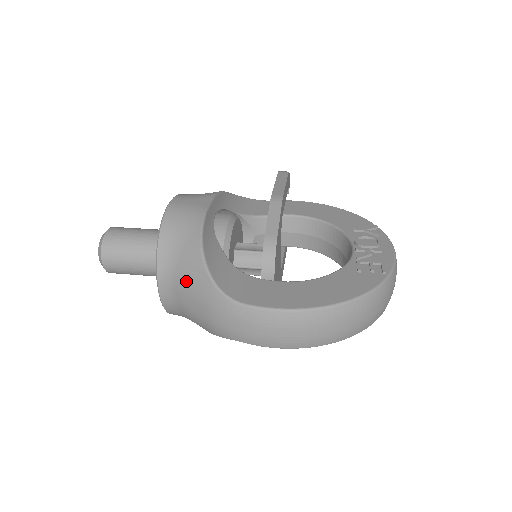
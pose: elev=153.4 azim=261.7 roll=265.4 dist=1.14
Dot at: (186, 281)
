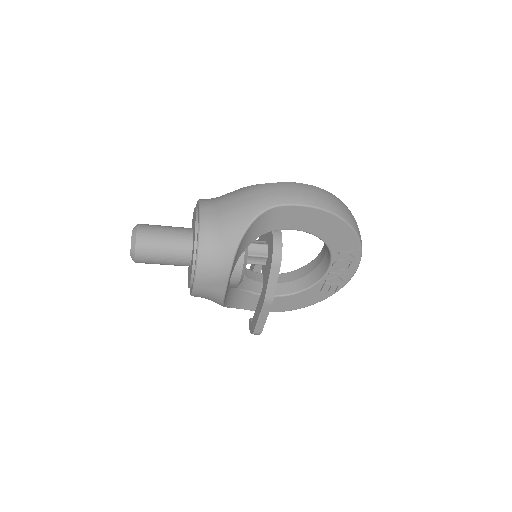
Dot at: (228, 197)
